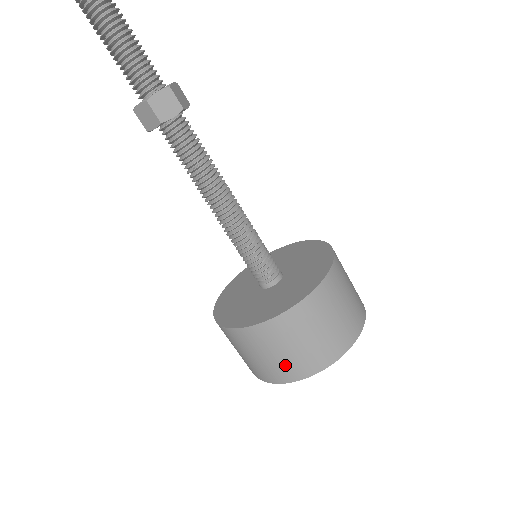
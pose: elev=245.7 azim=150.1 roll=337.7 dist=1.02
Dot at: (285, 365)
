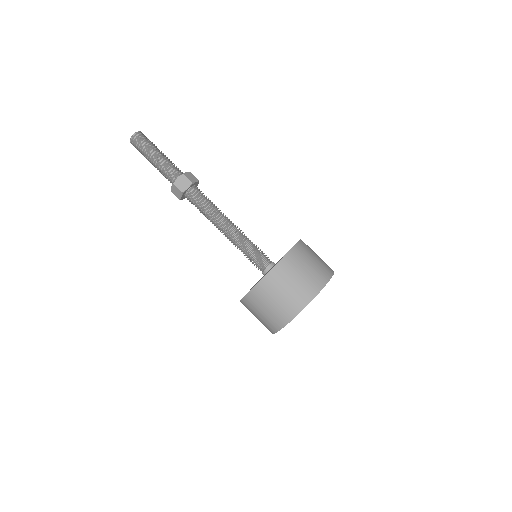
Dot at: (276, 314)
